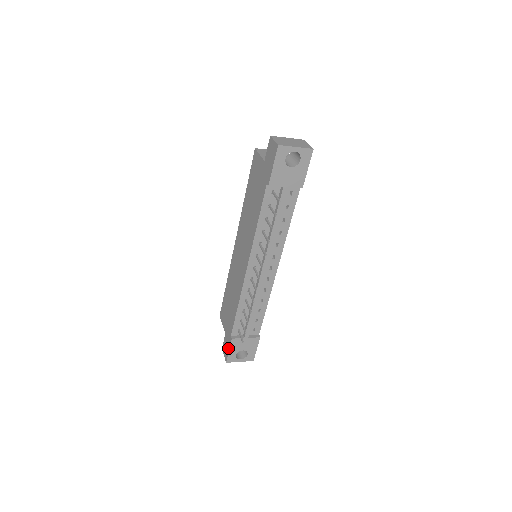
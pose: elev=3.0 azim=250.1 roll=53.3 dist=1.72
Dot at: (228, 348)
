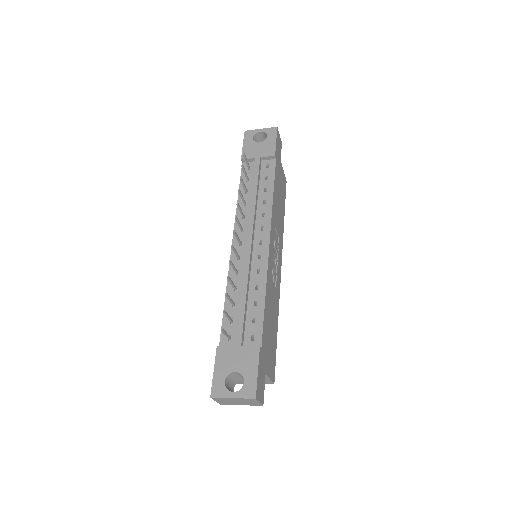
Dot at: (215, 371)
